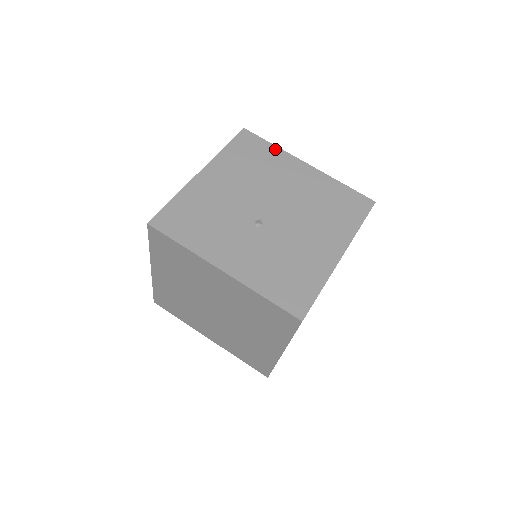
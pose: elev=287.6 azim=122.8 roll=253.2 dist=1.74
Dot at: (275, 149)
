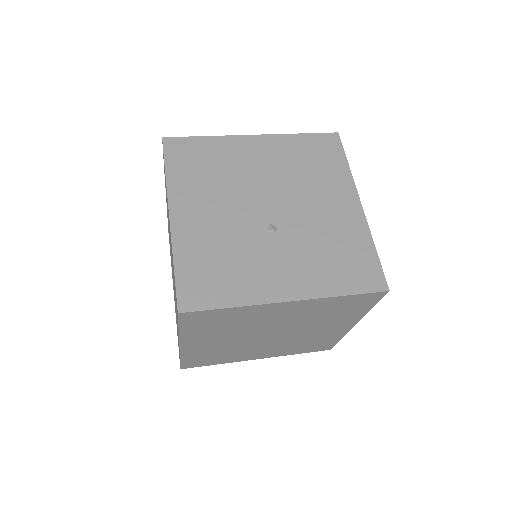
Dot at: (212, 140)
